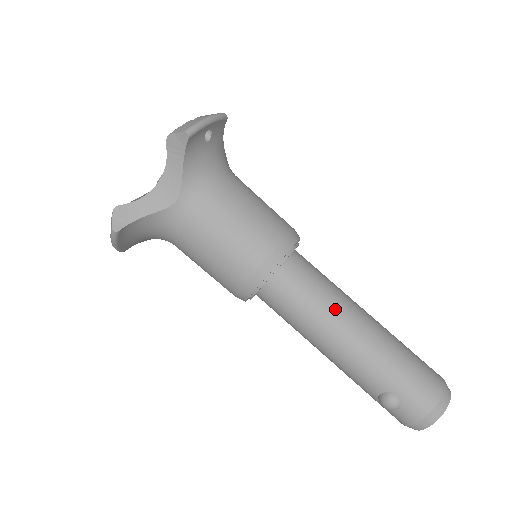
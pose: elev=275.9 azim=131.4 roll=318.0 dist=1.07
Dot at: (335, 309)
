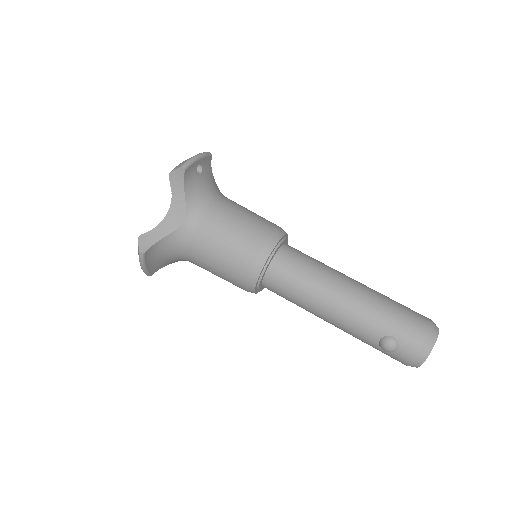
Dot at: (326, 279)
